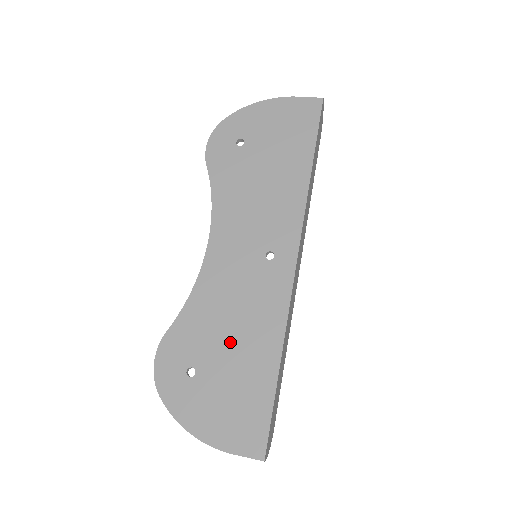
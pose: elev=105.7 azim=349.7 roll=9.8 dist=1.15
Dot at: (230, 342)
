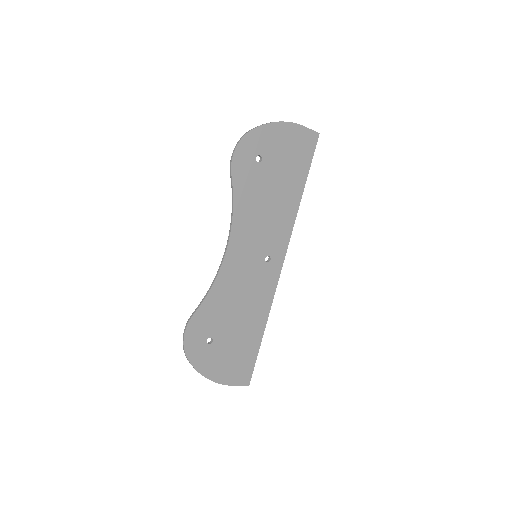
Dot at: (237, 319)
